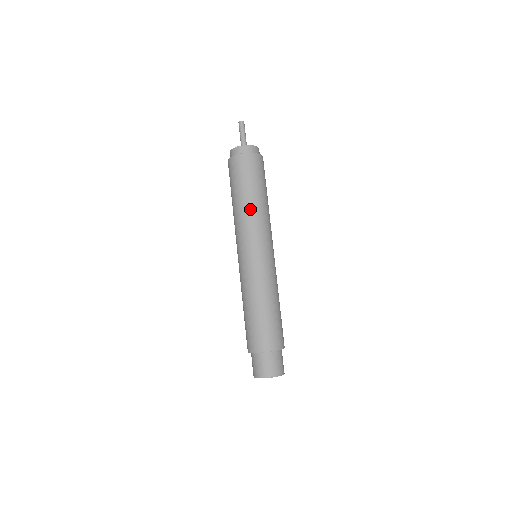
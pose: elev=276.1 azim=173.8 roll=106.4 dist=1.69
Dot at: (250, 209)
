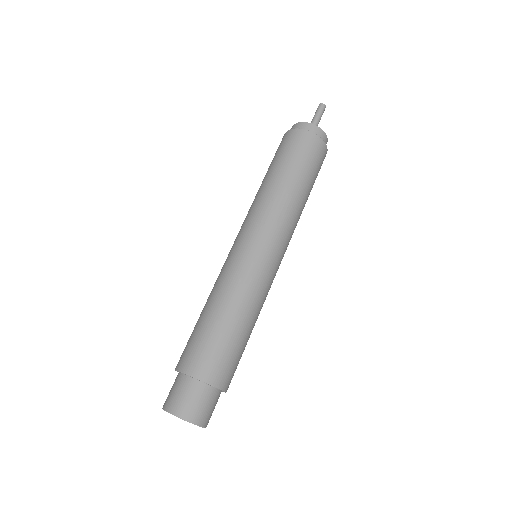
Dot at: (297, 203)
